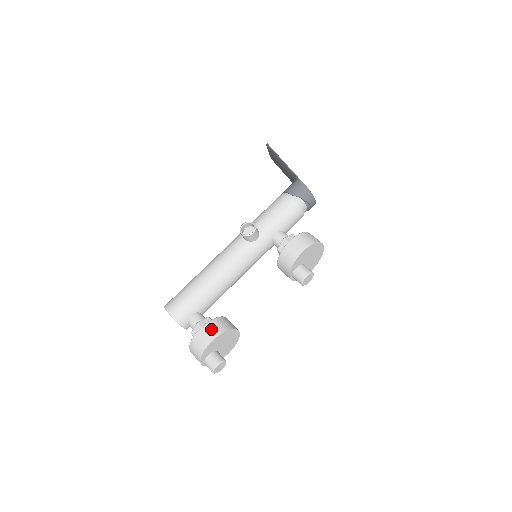
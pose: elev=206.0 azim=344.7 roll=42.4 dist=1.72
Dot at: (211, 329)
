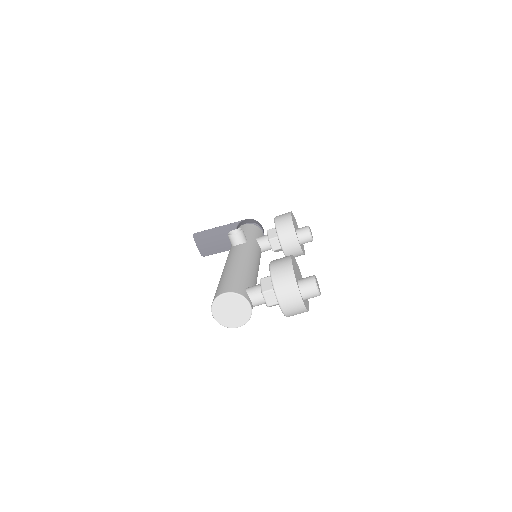
Dot at: (280, 258)
